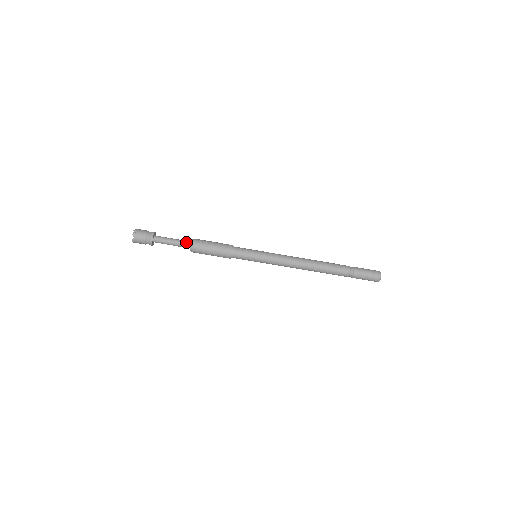
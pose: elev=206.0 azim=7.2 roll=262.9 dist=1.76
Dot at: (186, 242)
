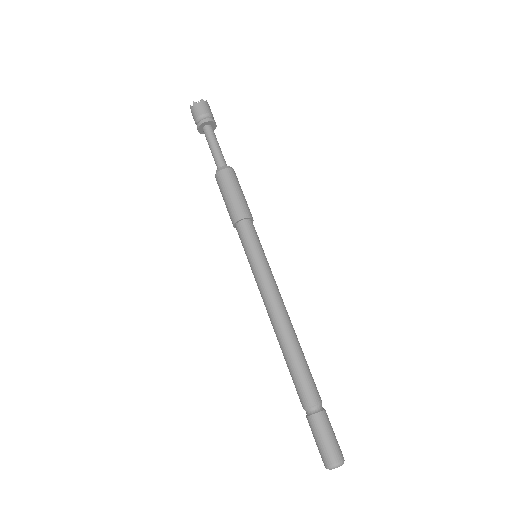
Dot at: (225, 162)
